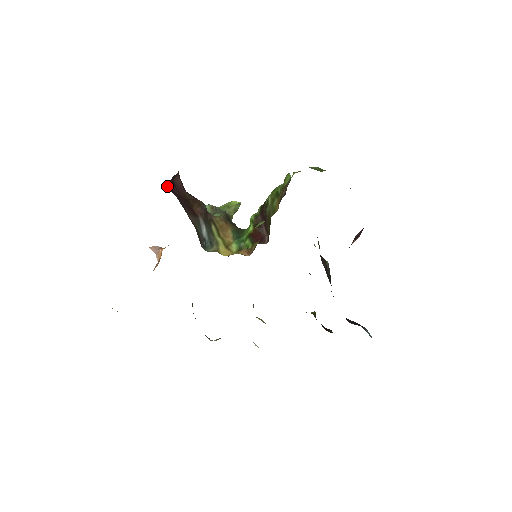
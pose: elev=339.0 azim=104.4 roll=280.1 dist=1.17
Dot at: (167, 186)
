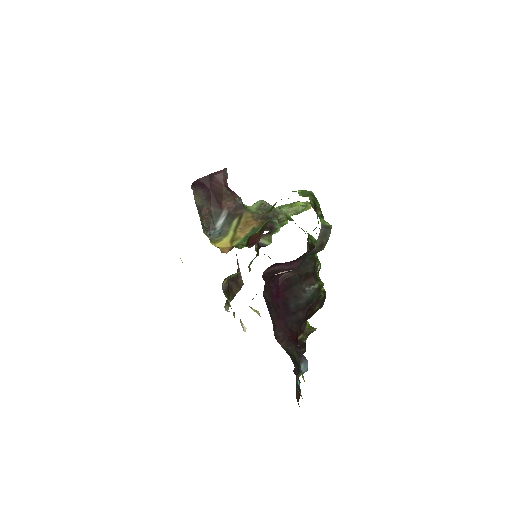
Dot at: (197, 180)
